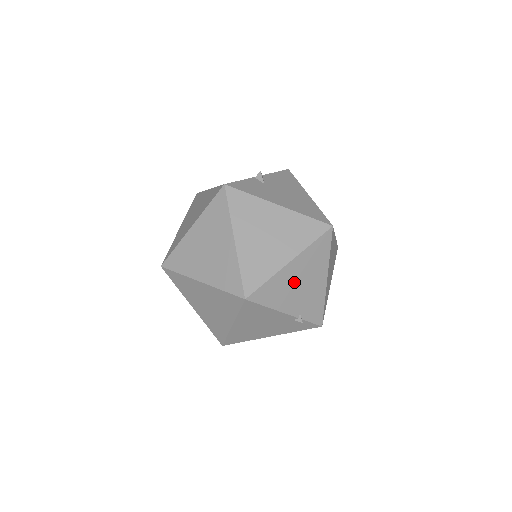
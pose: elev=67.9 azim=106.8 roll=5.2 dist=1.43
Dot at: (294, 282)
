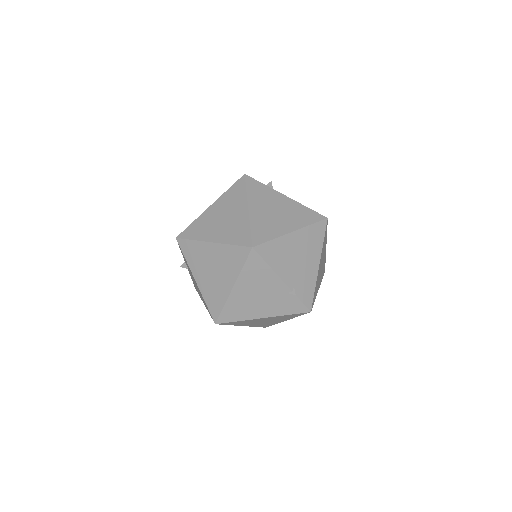
Dot at: (293, 253)
